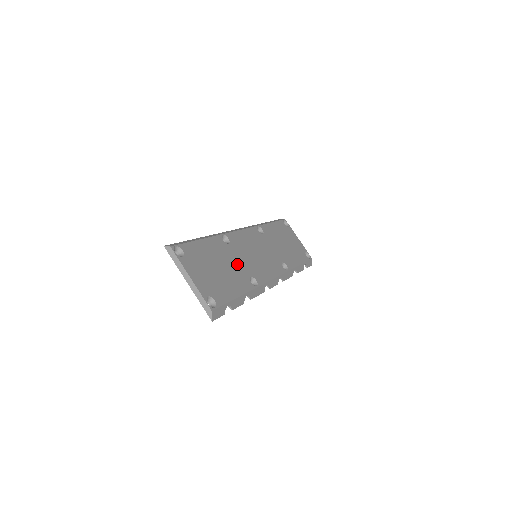
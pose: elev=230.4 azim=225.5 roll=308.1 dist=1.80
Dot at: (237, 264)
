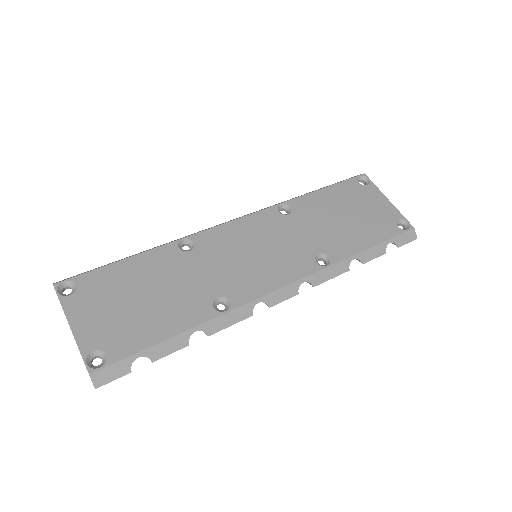
Dot at: (193, 281)
